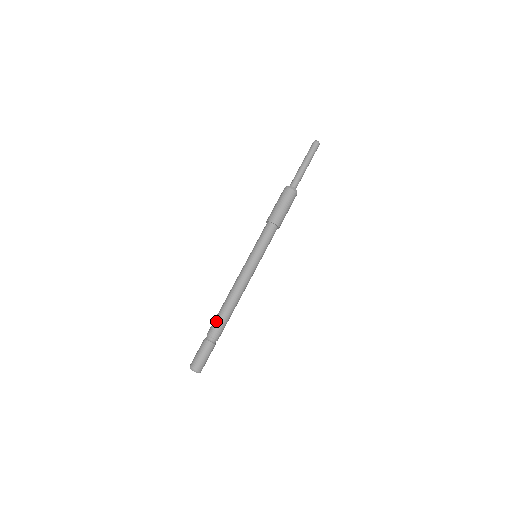
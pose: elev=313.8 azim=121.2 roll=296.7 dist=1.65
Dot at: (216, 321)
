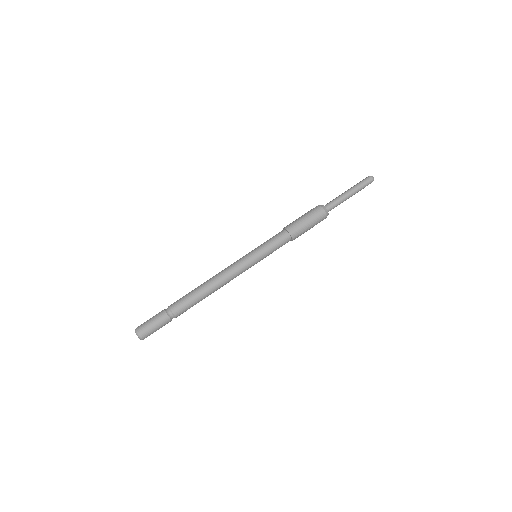
Dot at: (183, 297)
